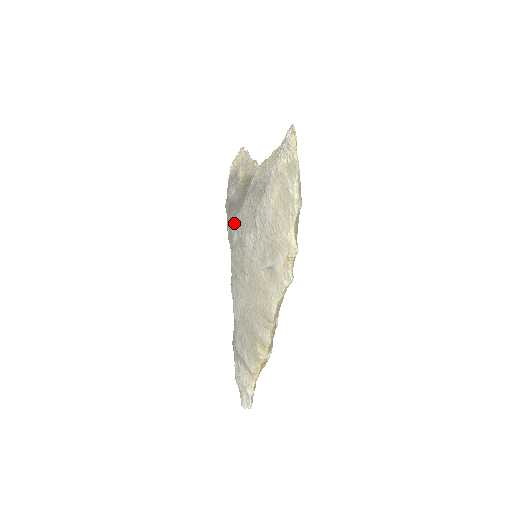
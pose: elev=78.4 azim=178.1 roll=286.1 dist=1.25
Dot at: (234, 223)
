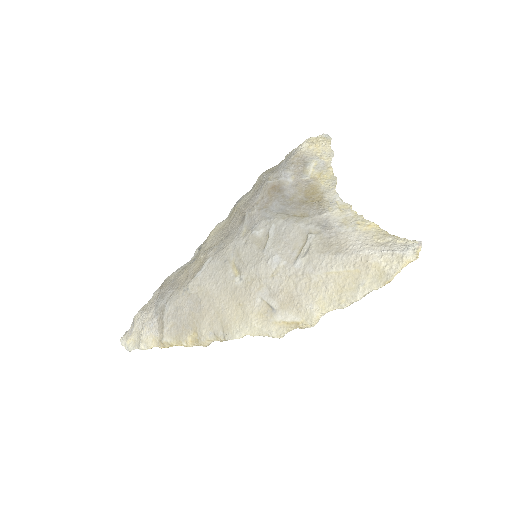
Dot at: (270, 220)
